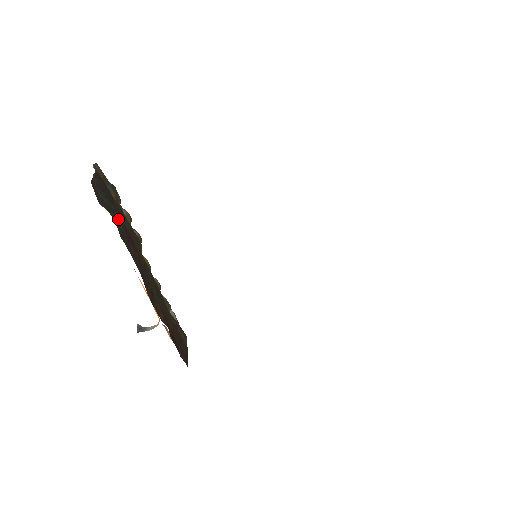
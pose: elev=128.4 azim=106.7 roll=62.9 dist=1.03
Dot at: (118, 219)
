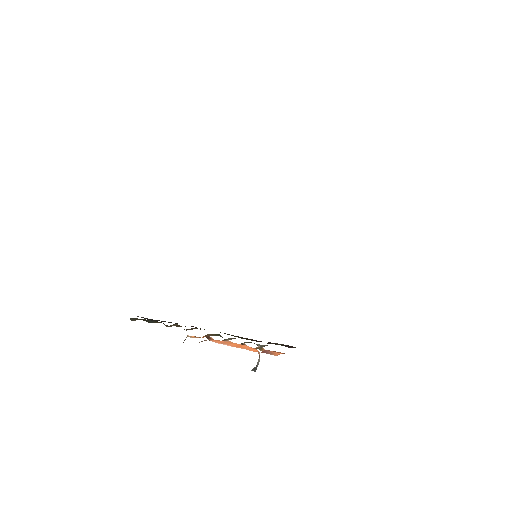
Dot at: occluded
